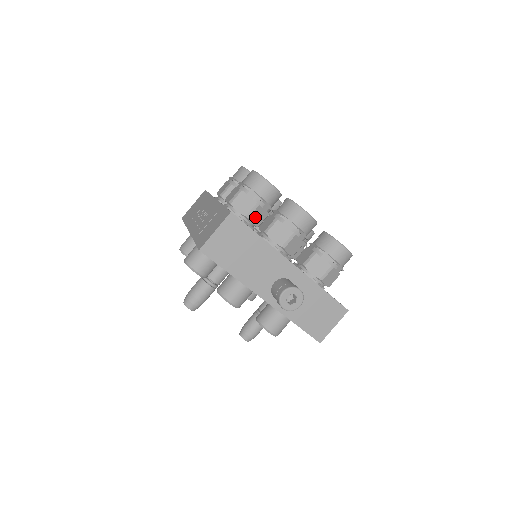
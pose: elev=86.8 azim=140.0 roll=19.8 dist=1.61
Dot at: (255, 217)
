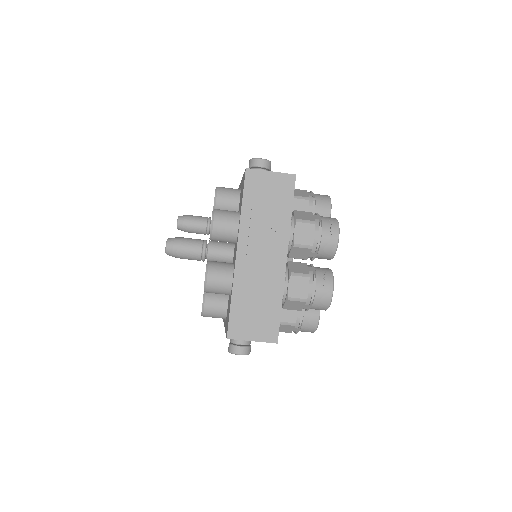
Dot at: occluded
